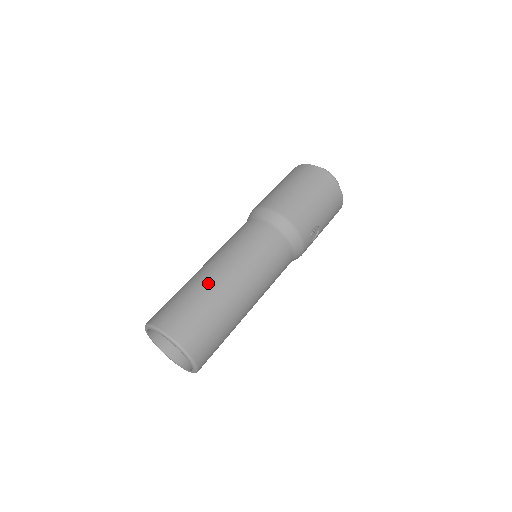
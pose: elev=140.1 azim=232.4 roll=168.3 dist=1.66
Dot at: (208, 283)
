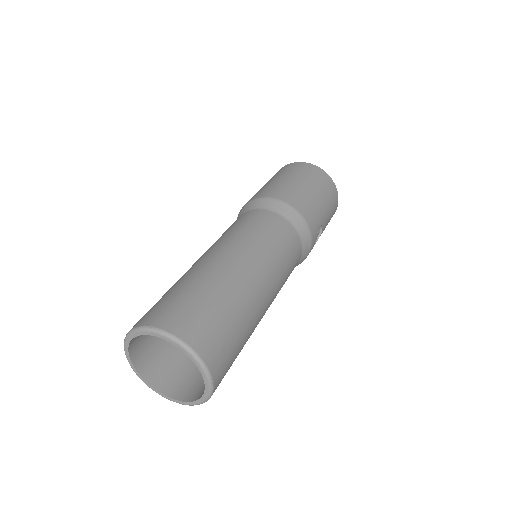
Dot at: (219, 273)
